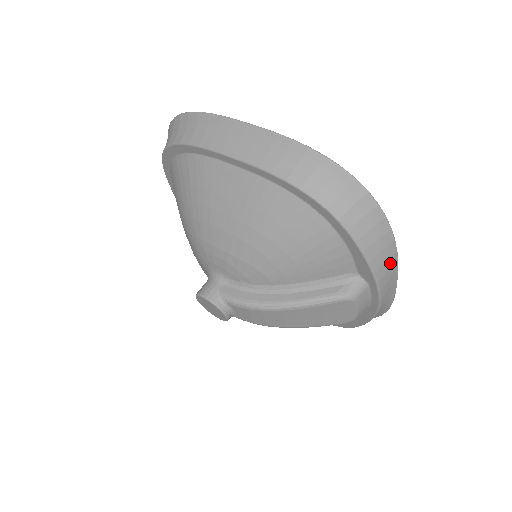
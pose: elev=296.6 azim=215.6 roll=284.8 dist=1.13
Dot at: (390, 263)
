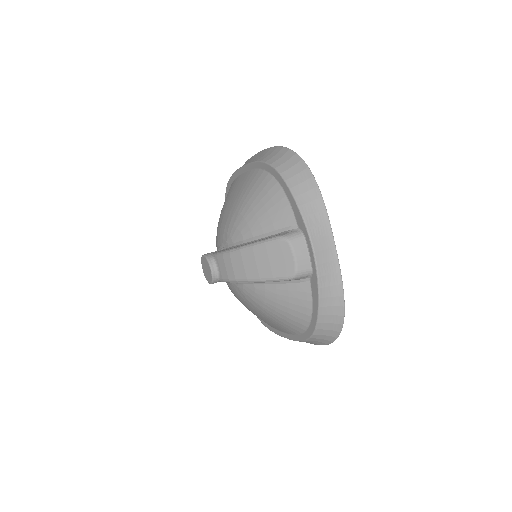
Dot at: (321, 218)
